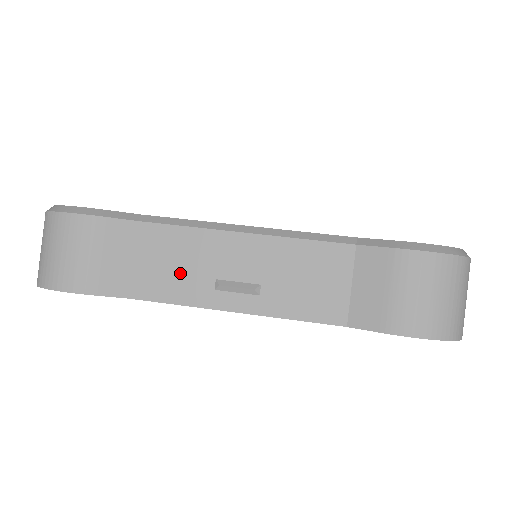
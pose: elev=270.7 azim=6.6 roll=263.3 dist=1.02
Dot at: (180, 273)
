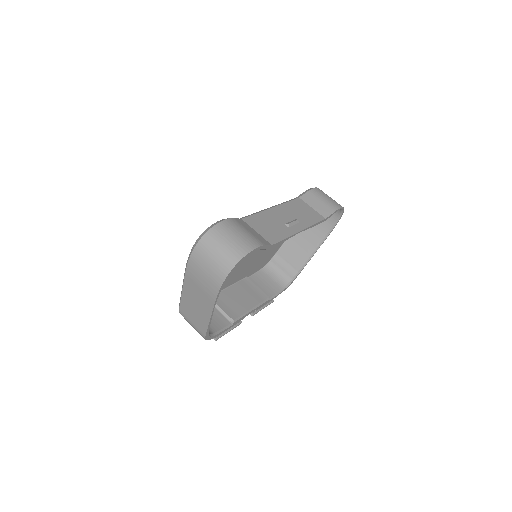
Dot at: (274, 228)
